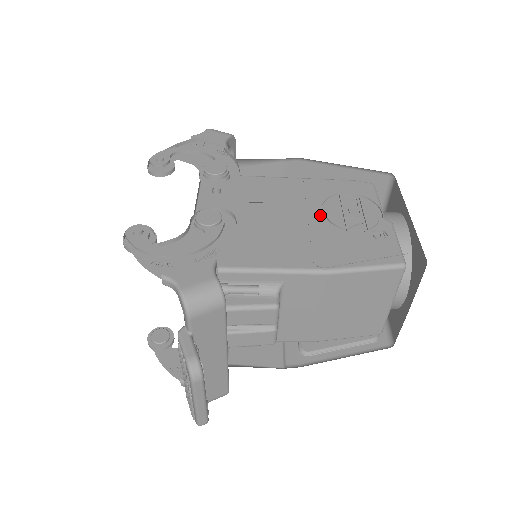
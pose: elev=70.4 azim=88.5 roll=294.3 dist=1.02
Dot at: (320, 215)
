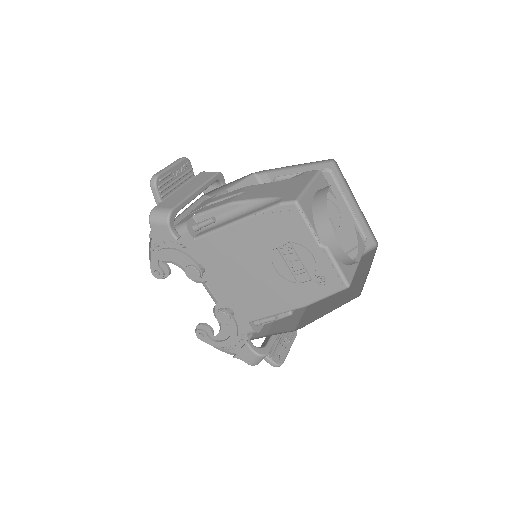
Dot at: (276, 260)
